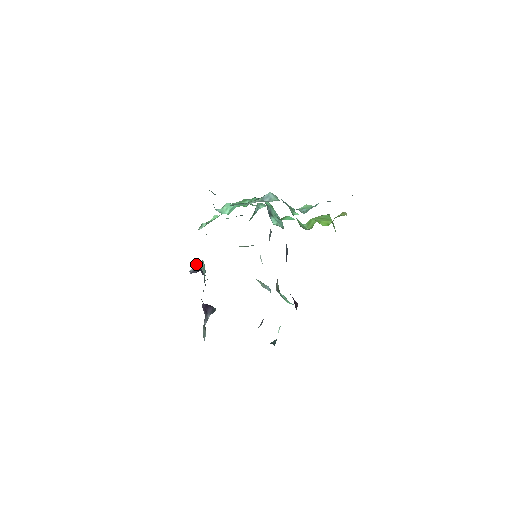
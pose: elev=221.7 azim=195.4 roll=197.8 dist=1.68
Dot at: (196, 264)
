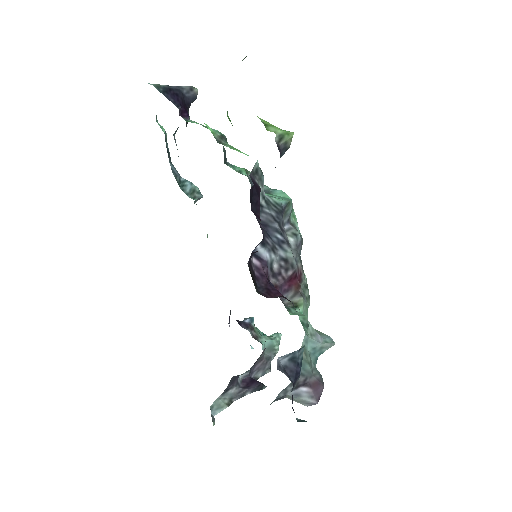
Dot at: occluded
